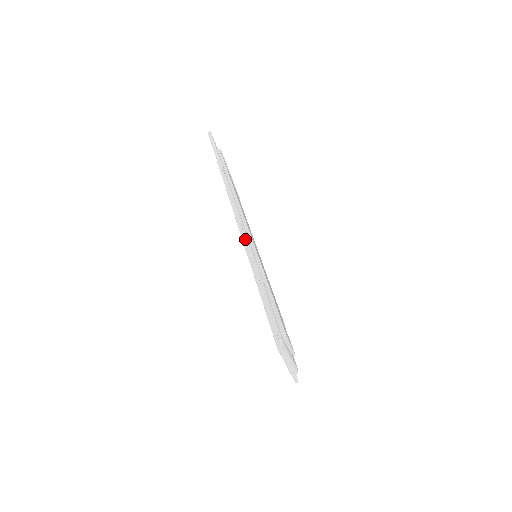
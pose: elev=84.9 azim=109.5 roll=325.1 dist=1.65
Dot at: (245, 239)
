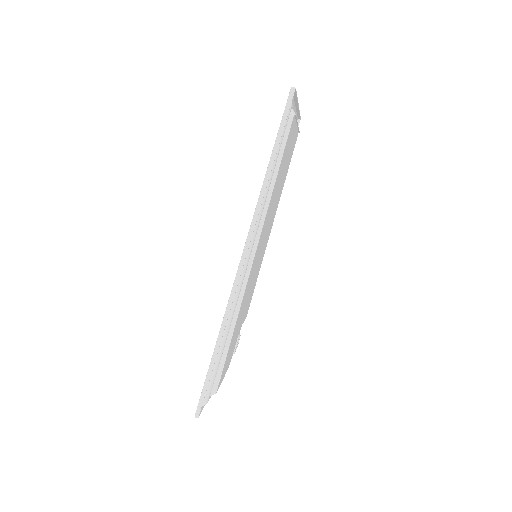
Dot at: (235, 289)
